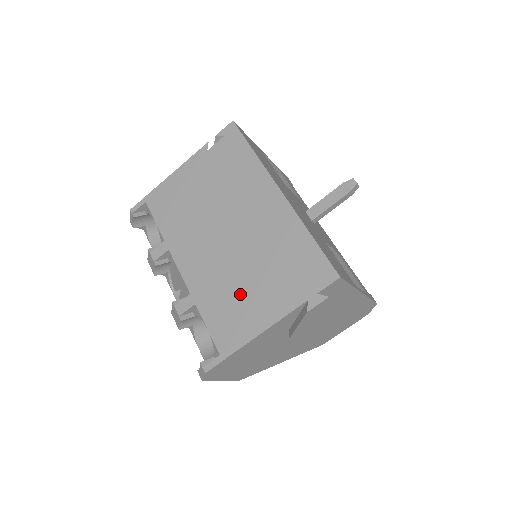
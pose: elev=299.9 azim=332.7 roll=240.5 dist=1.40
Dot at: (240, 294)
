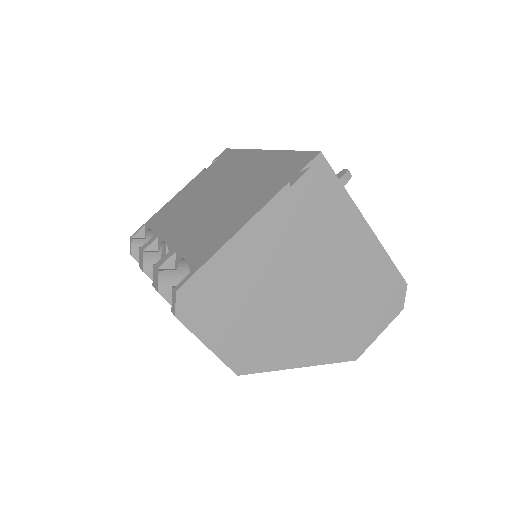
Dot at: (222, 218)
